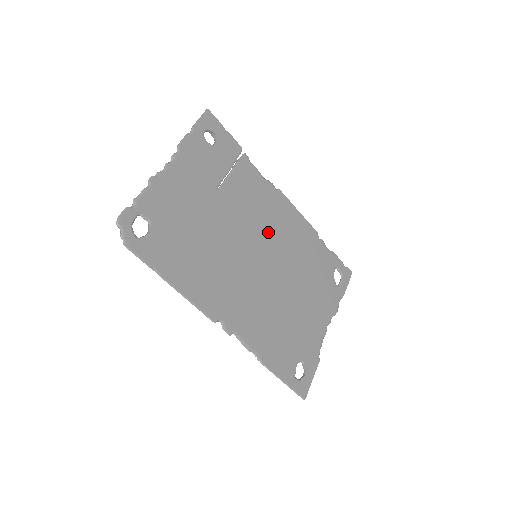
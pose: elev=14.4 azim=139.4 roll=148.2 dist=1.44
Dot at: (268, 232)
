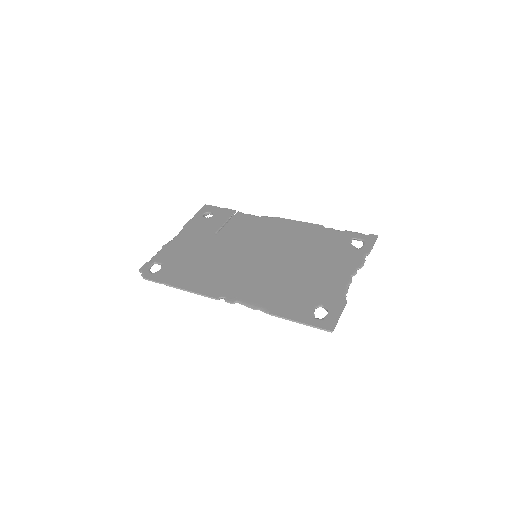
Dot at: (266, 240)
